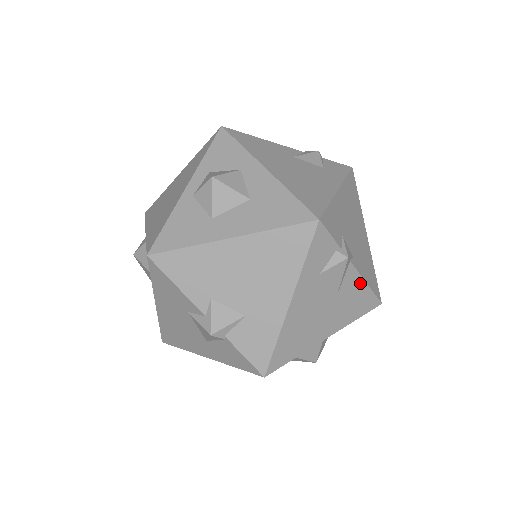
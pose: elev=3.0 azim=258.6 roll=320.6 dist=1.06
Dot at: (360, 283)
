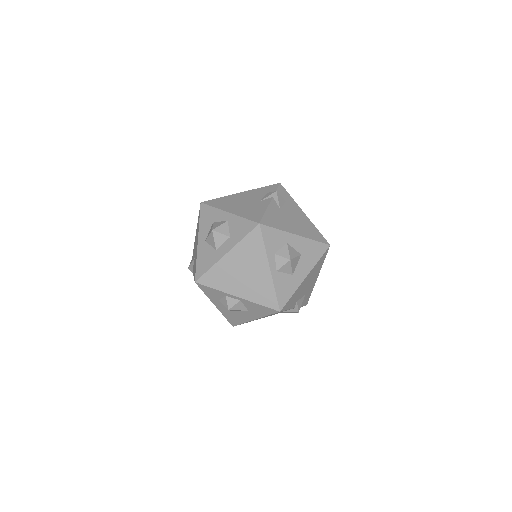
Dot at: occluded
